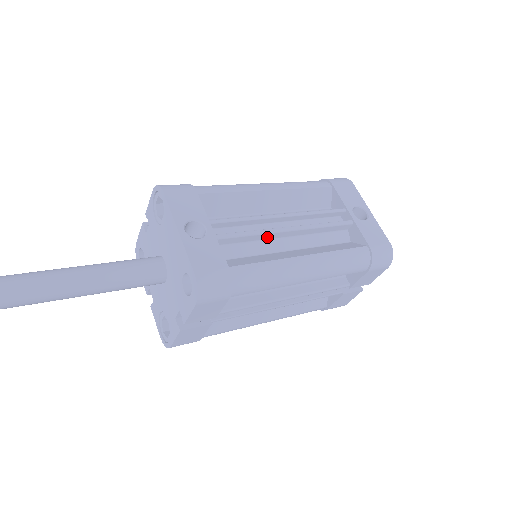
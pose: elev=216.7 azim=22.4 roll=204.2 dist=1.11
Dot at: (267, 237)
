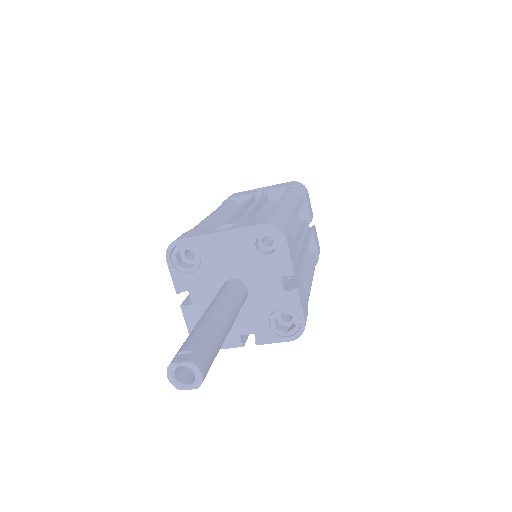
Dot at: (251, 217)
